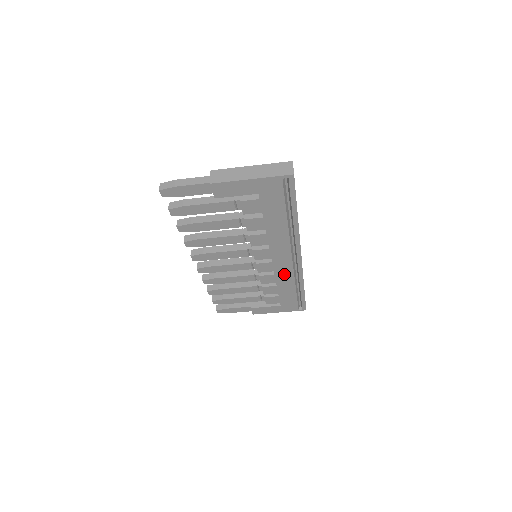
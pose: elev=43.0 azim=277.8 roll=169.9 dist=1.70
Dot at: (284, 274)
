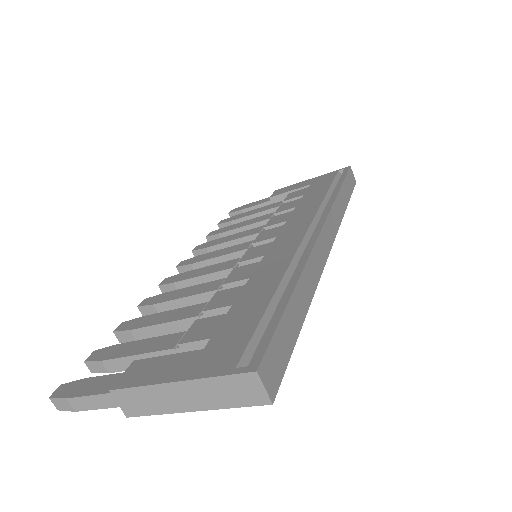
Dot at: occluded
